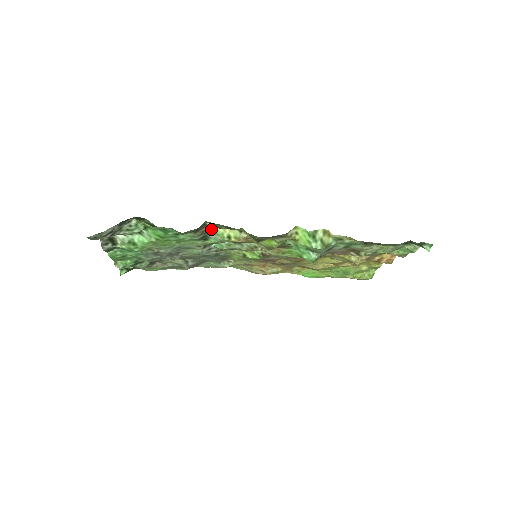
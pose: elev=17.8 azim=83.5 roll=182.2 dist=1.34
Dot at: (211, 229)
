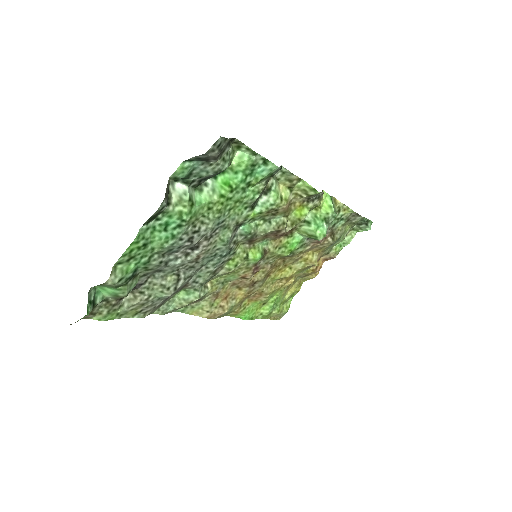
Dot at: (273, 184)
